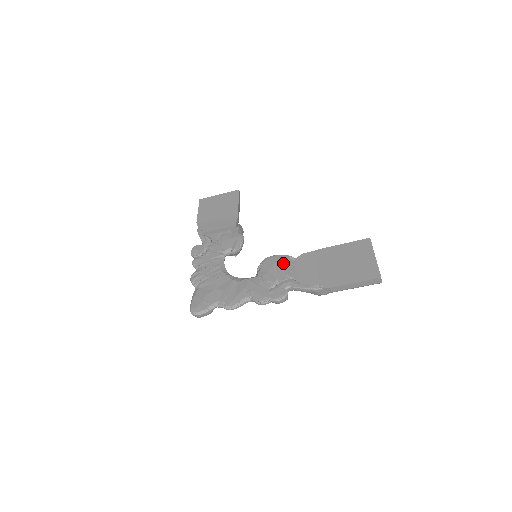
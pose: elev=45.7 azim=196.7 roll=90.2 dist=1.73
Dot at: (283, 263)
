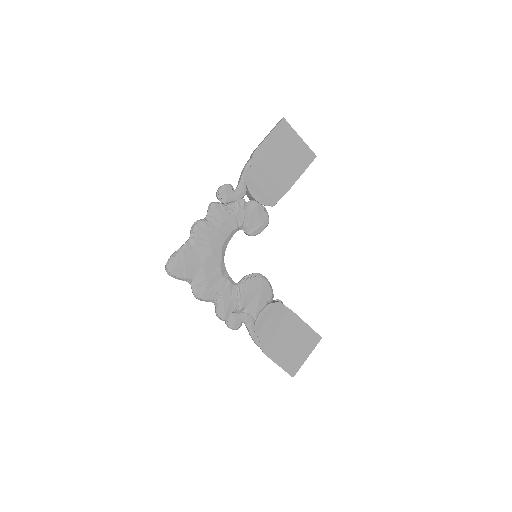
Dot at: (263, 297)
